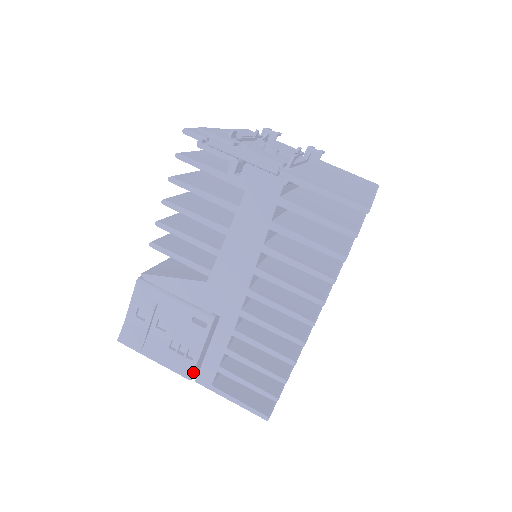
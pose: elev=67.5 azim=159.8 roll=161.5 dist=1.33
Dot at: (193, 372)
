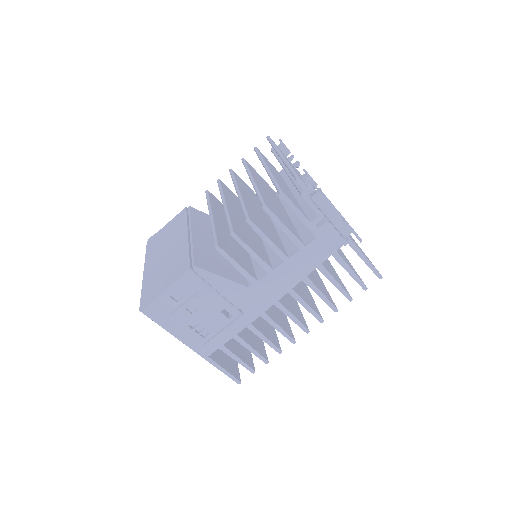
Dot at: (201, 346)
